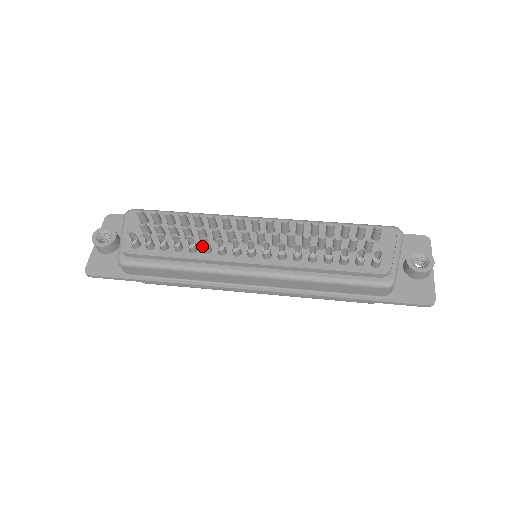
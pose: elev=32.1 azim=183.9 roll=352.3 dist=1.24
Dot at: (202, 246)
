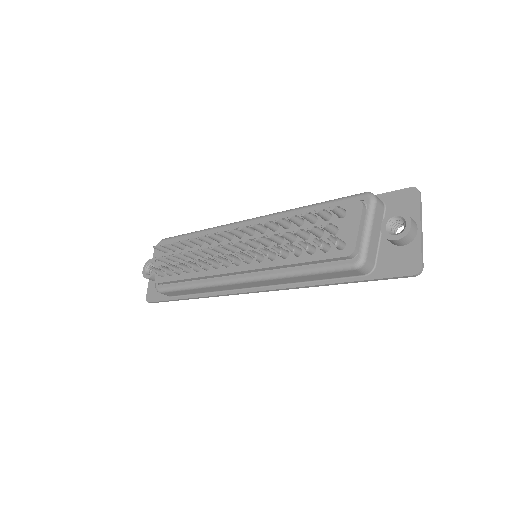
Dot at: occluded
